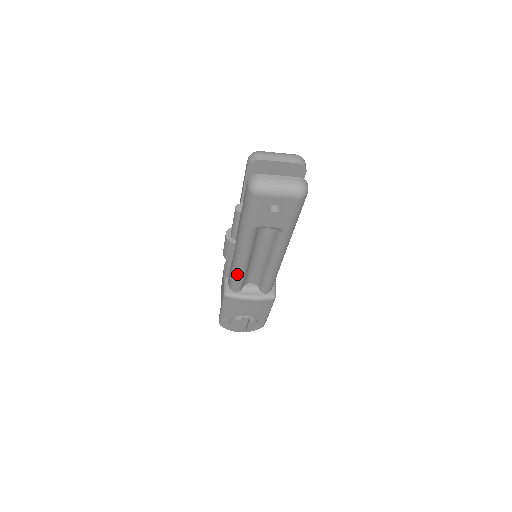
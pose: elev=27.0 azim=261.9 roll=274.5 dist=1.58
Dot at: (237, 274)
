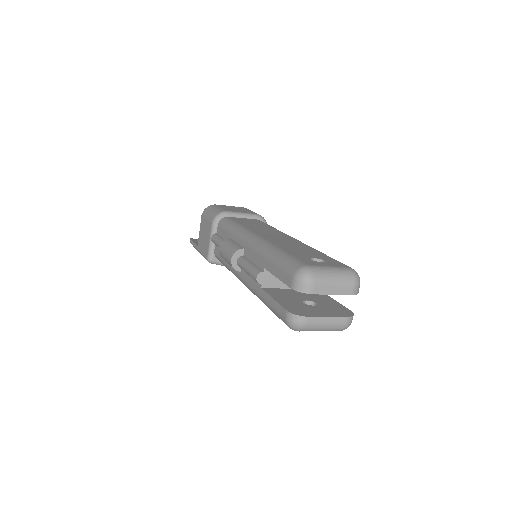
Dot at: occluded
